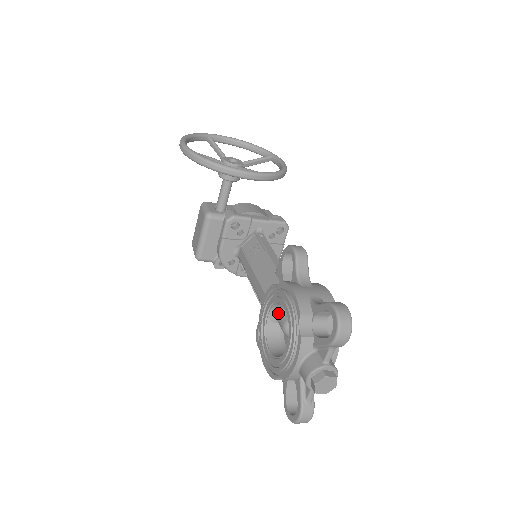
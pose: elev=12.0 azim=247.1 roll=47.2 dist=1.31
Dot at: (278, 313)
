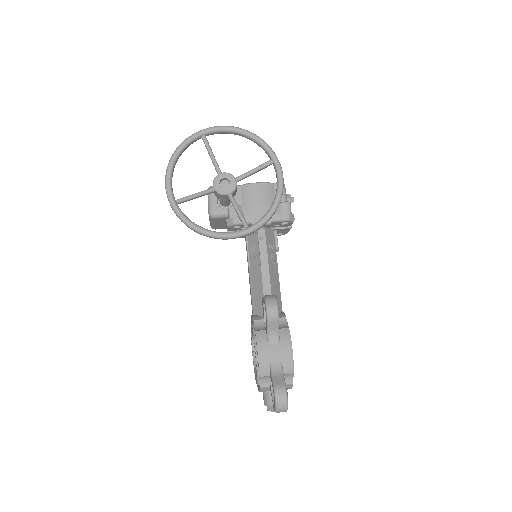
Dot at: occluded
